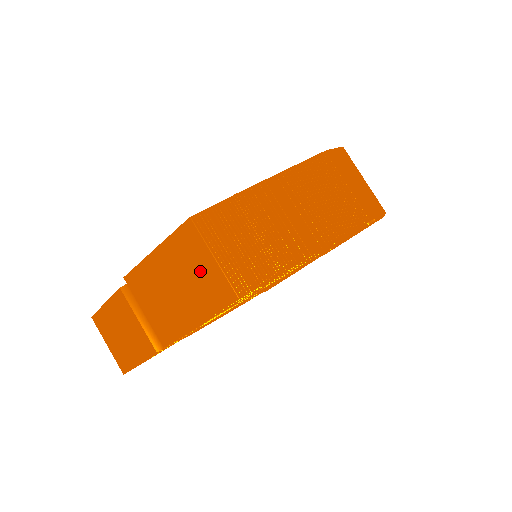
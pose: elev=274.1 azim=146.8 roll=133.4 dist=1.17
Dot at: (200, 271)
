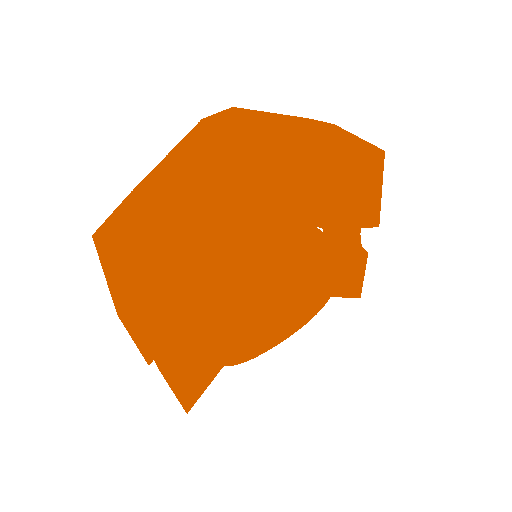
Dot at: (113, 277)
